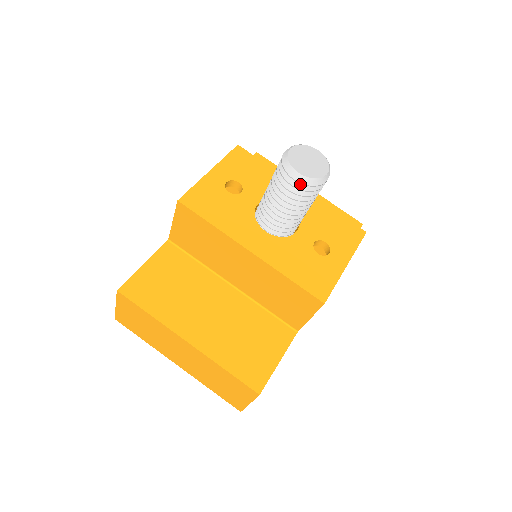
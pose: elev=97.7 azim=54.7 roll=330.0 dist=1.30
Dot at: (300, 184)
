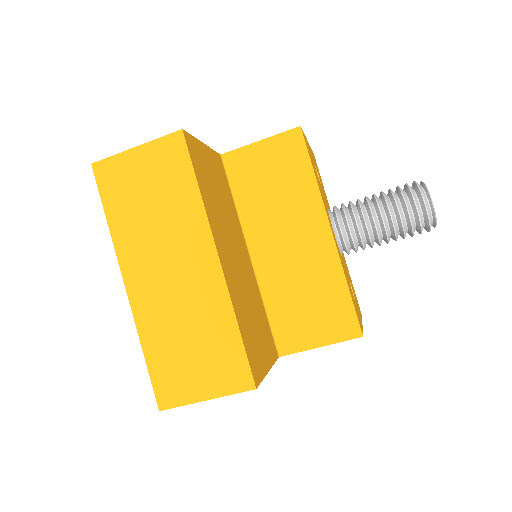
Dot at: (421, 213)
